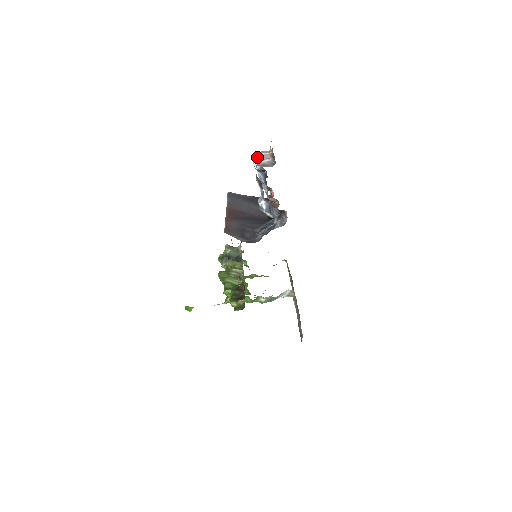
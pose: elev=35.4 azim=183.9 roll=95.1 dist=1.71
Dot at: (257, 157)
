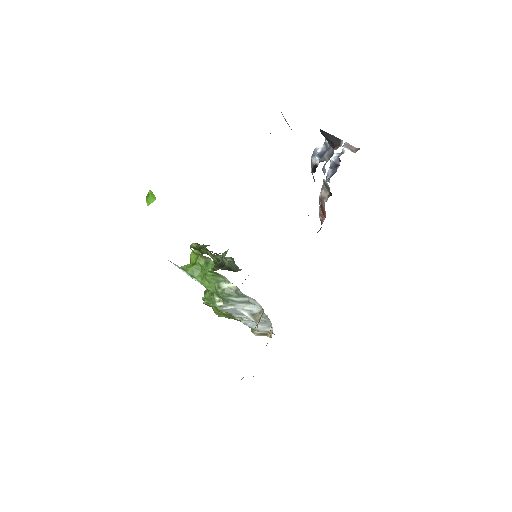
Dot at: occluded
